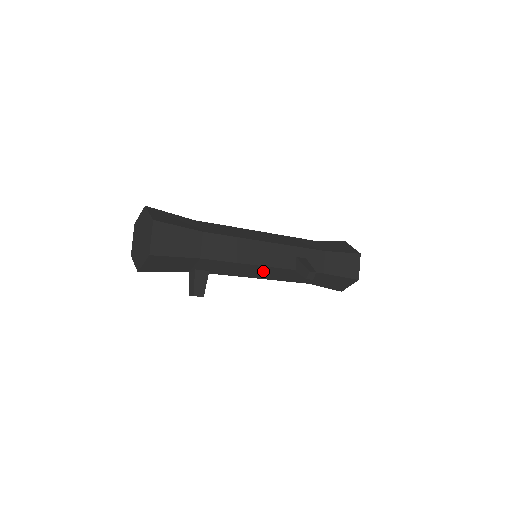
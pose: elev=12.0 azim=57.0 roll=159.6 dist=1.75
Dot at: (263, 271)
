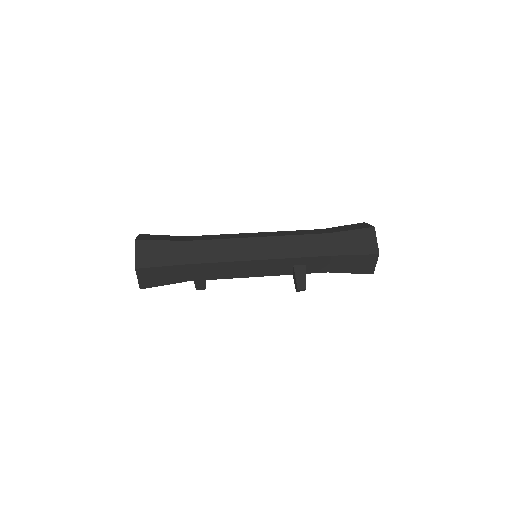
Dot at: occluded
